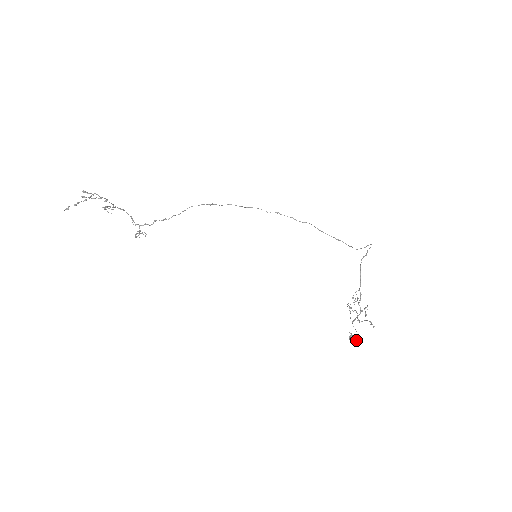
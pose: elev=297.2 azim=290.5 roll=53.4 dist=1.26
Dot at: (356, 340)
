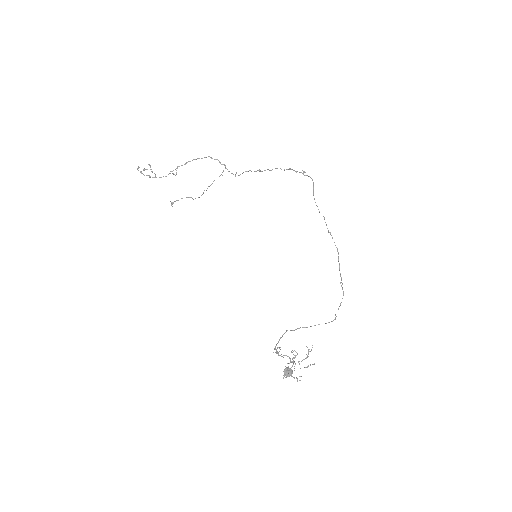
Dot at: (289, 375)
